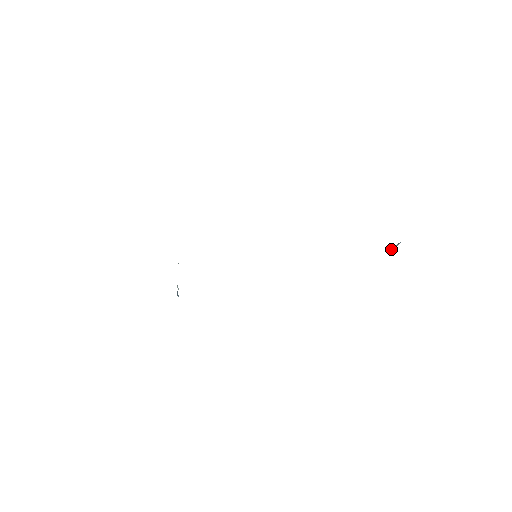
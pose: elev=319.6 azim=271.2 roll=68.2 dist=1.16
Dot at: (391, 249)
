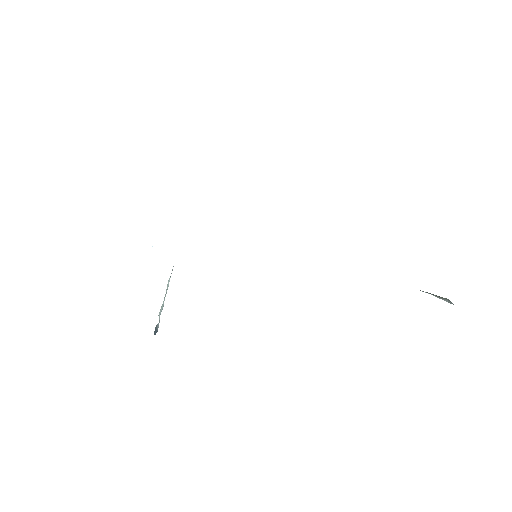
Dot at: occluded
